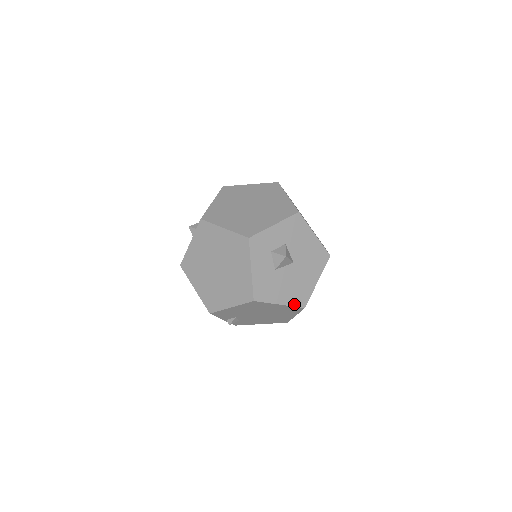
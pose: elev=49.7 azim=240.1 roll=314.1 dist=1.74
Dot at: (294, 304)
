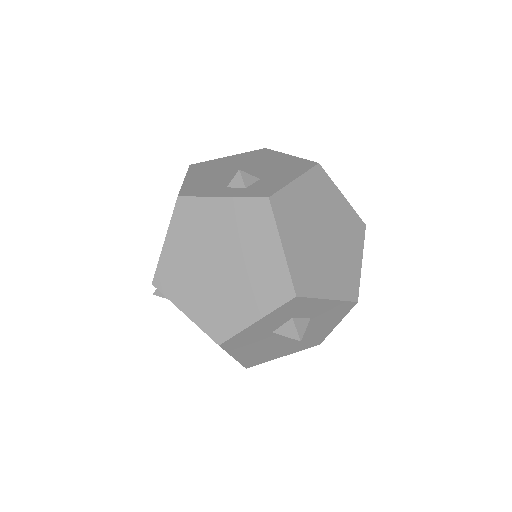
Dot at: (244, 362)
